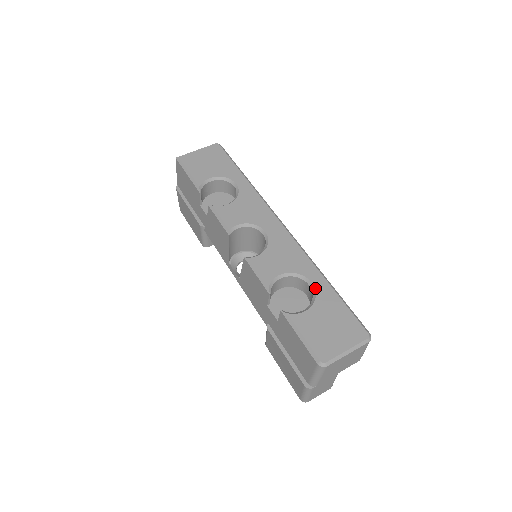
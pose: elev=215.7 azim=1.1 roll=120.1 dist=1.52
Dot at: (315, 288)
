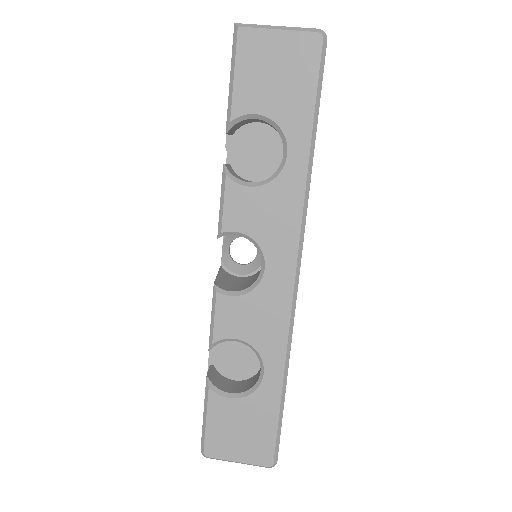
Dot at: (262, 382)
